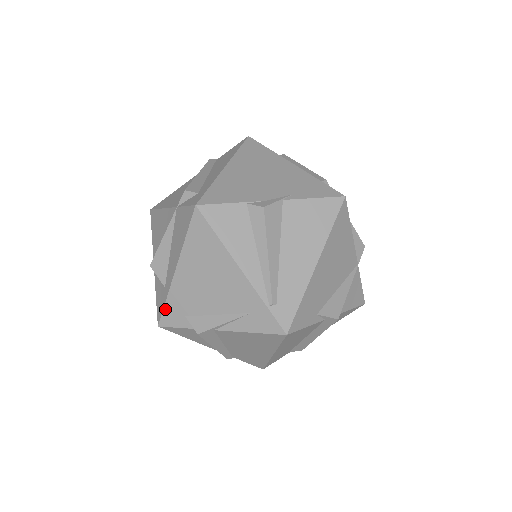
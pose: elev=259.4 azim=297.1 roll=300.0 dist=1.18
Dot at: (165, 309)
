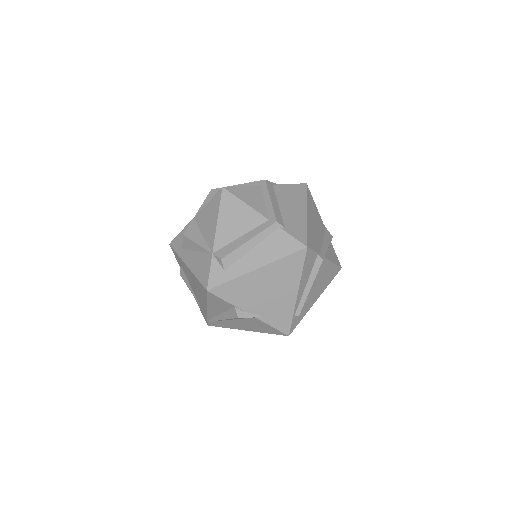
Dot at: (175, 252)
